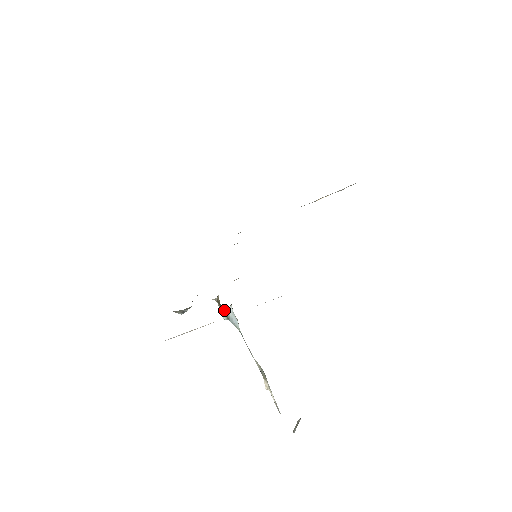
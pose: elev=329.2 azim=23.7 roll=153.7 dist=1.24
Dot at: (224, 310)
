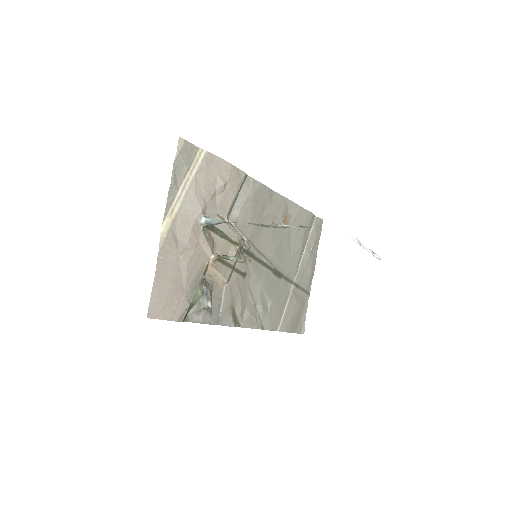
Dot at: (202, 222)
